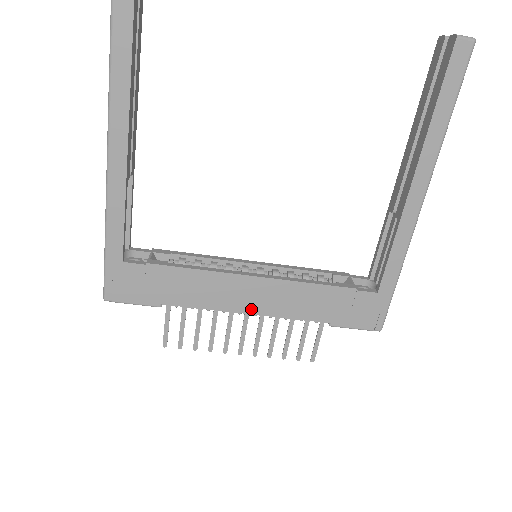
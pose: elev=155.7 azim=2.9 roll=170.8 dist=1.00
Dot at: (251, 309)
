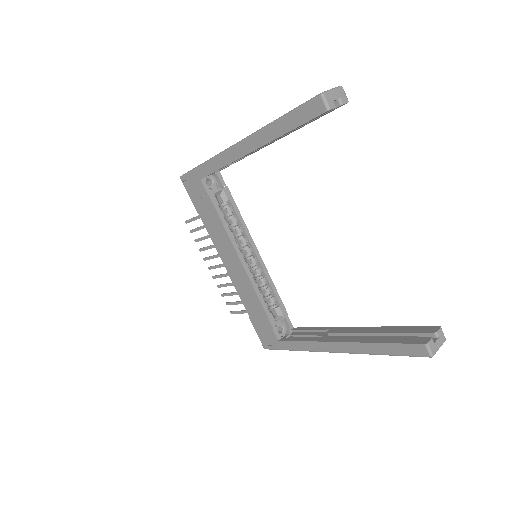
Dot at: (228, 267)
